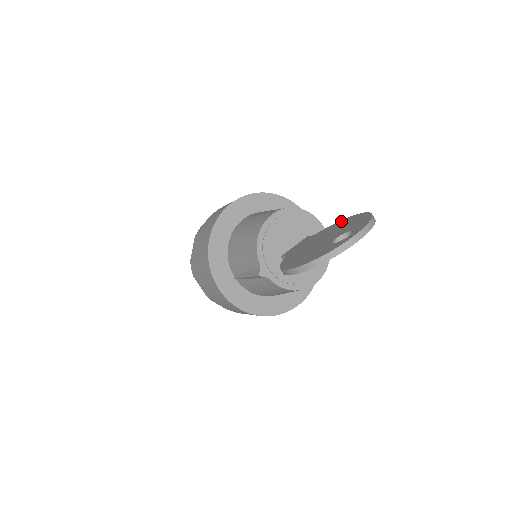
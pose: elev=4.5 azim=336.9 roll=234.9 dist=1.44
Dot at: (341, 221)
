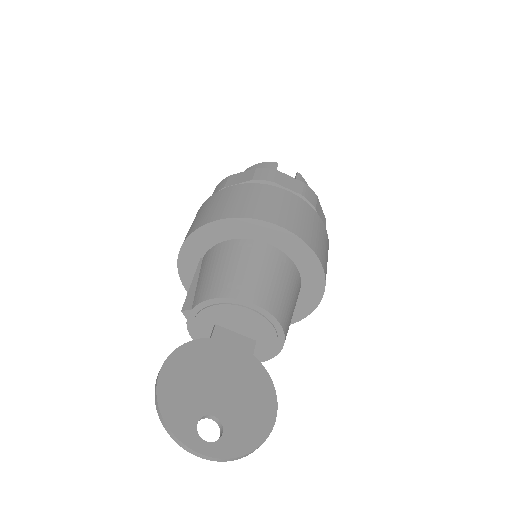
Dot at: (270, 389)
